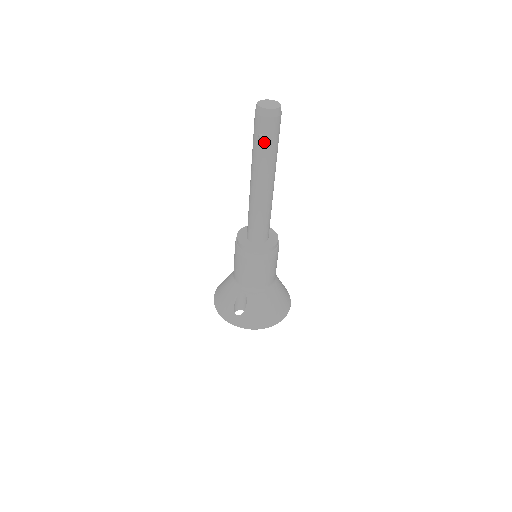
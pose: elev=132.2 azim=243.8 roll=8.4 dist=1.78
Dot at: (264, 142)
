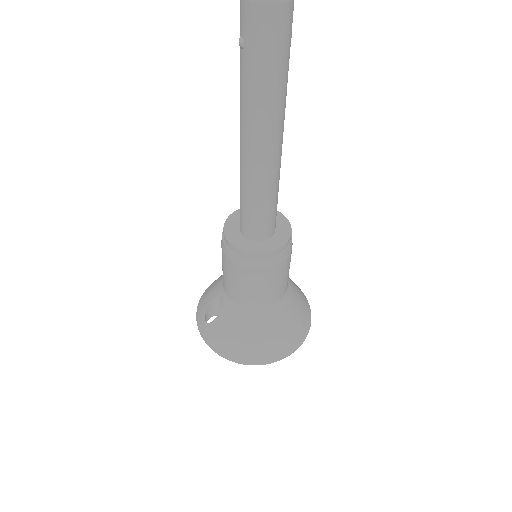
Dot at: (245, 55)
